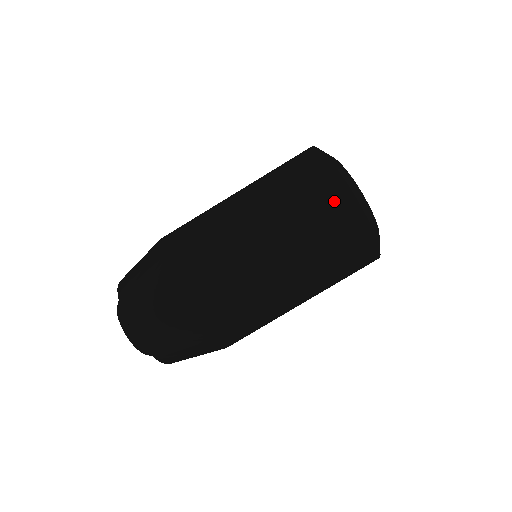
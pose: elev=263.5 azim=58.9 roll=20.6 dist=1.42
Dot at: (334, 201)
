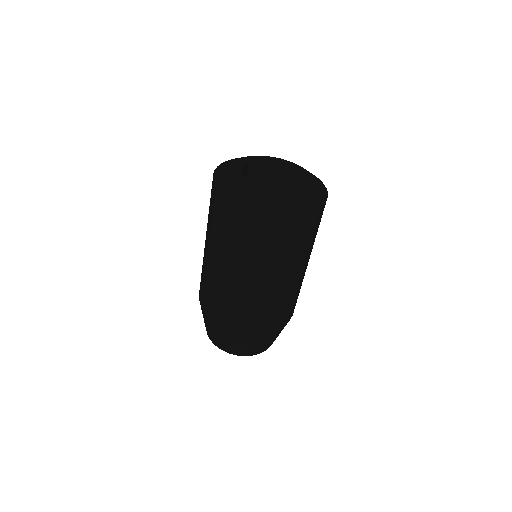
Dot at: (285, 228)
